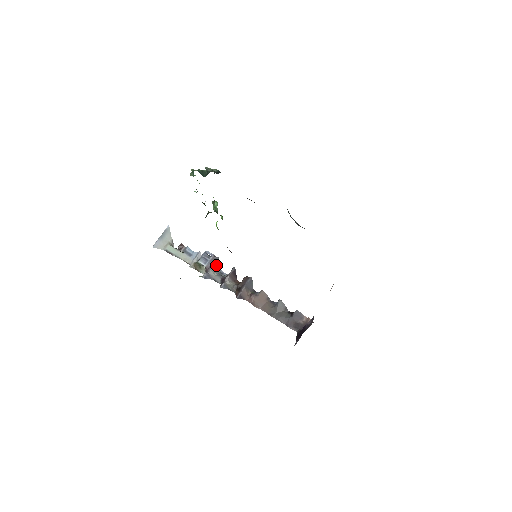
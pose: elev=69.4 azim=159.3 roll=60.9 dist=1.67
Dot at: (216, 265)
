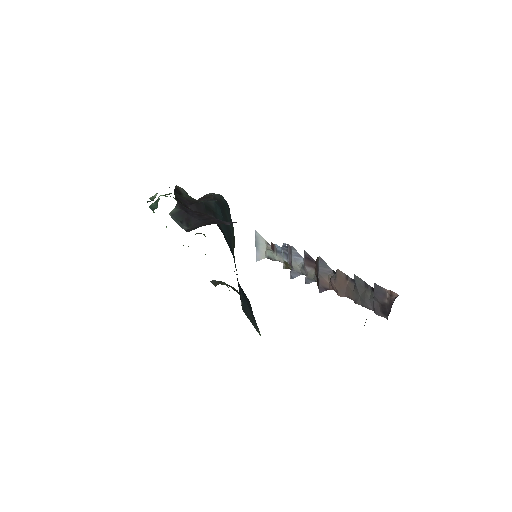
Dot at: (295, 256)
